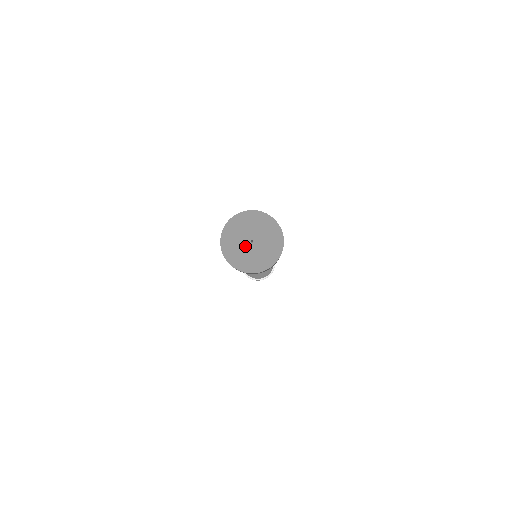
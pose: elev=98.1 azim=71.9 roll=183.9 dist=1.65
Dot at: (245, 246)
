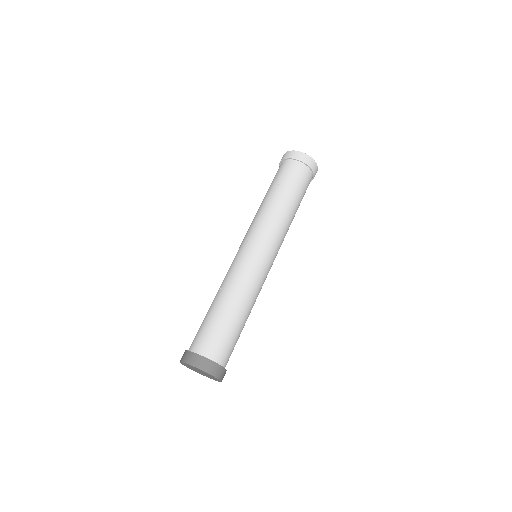
Dot at: occluded
